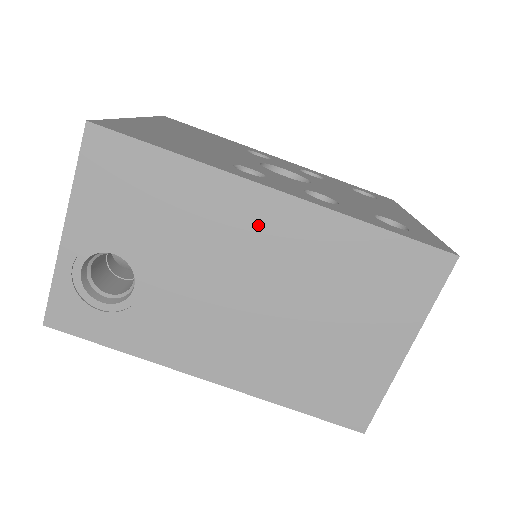
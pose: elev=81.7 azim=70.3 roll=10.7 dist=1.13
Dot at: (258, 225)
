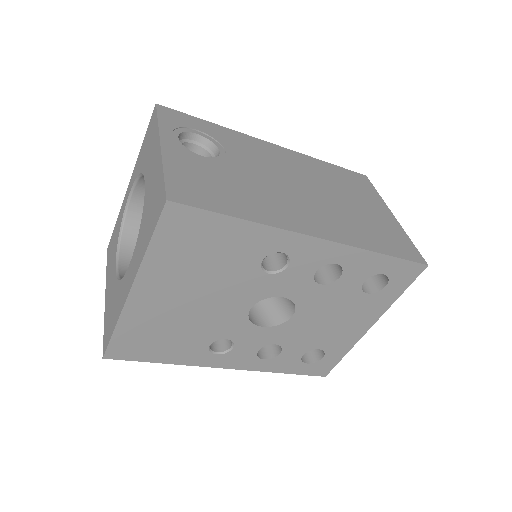
Dot at: occluded
